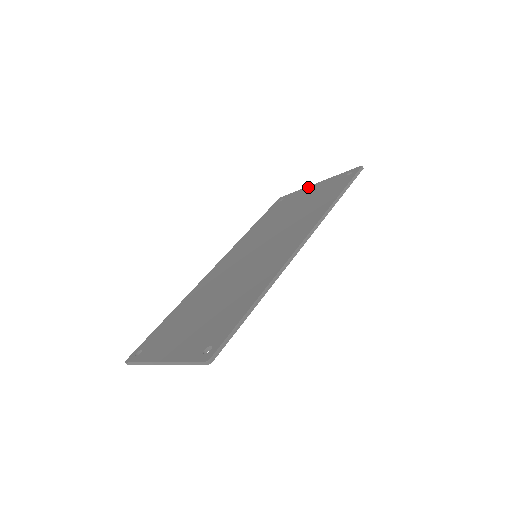
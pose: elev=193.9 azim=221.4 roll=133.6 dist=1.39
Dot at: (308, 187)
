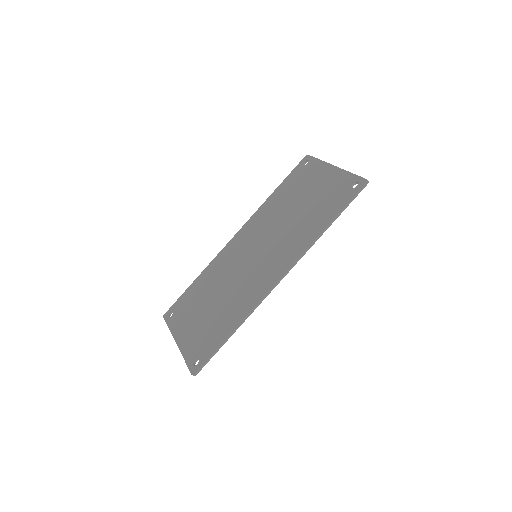
Dot at: (326, 166)
